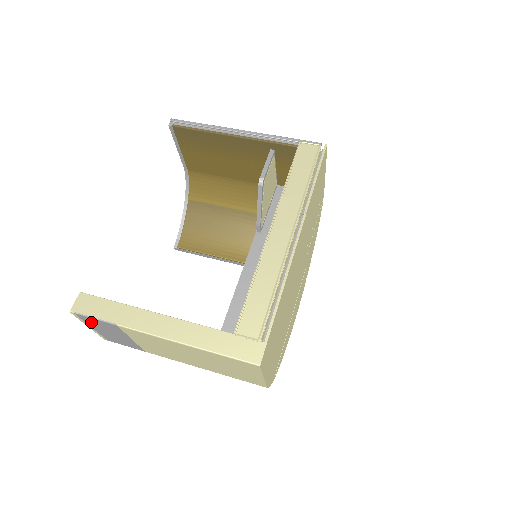
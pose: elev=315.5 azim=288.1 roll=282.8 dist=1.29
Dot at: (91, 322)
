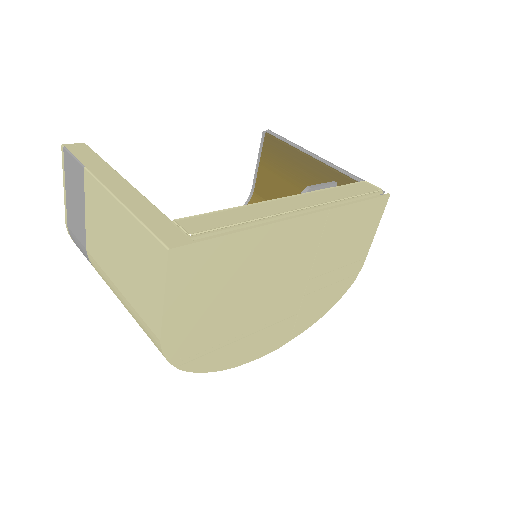
Dot at: (69, 169)
